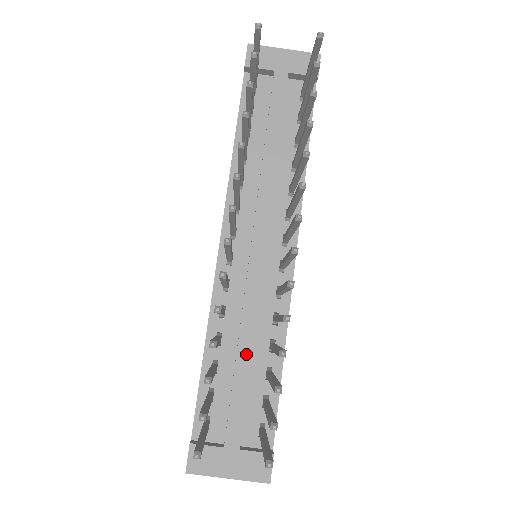
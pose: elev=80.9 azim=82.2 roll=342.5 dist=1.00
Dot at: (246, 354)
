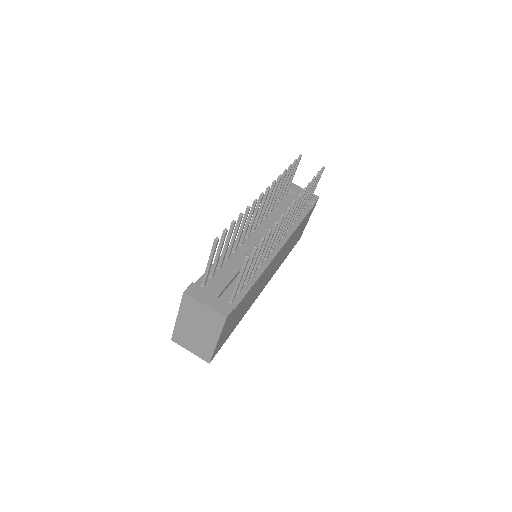
Dot at: (240, 265)
